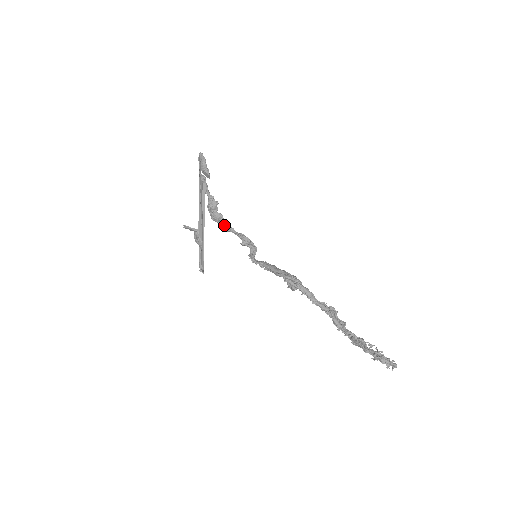
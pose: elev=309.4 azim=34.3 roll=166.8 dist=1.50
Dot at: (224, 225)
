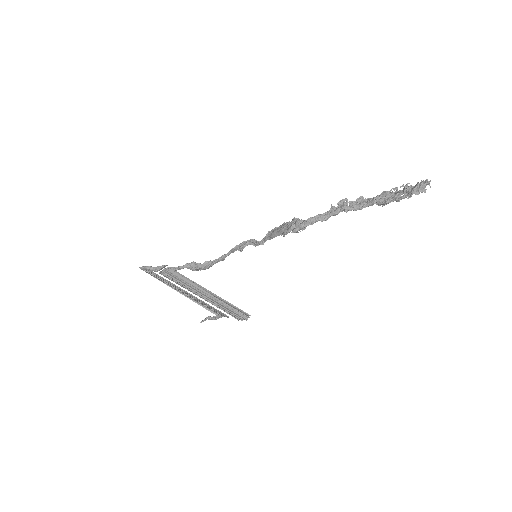
Dot at: (217, 262)
